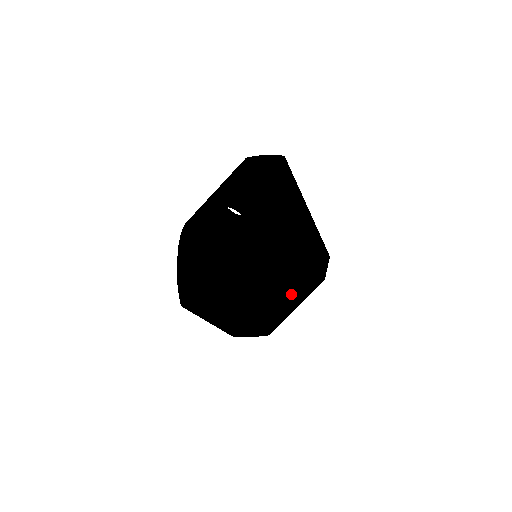
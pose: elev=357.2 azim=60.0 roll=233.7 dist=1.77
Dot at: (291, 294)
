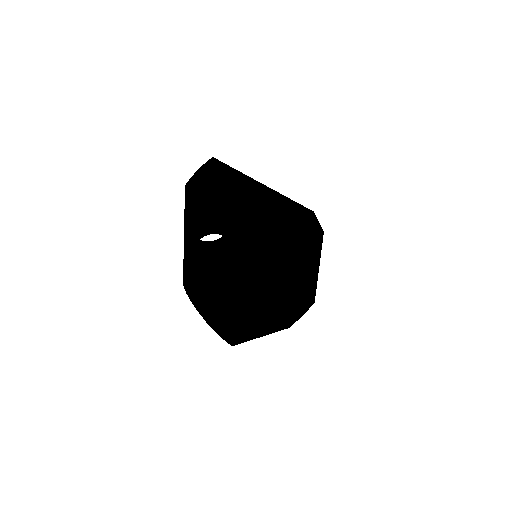
Dot at: (307, 264)
